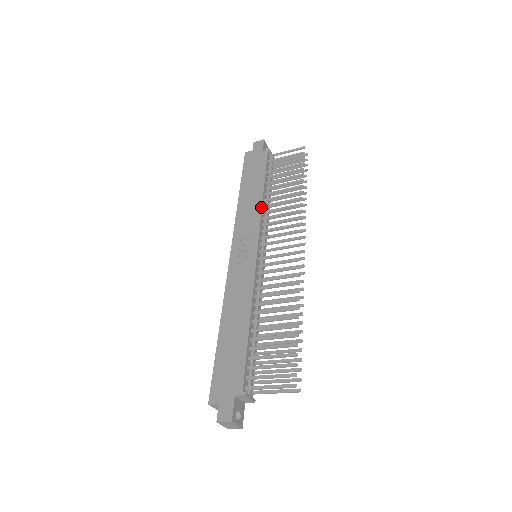
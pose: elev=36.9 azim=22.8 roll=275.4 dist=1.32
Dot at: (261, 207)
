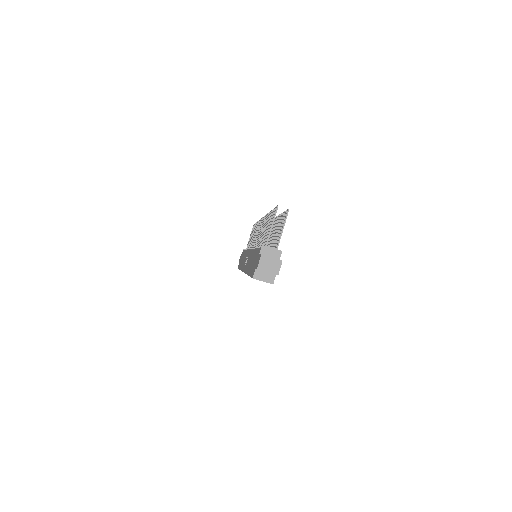
Dot at: (246, 250)
